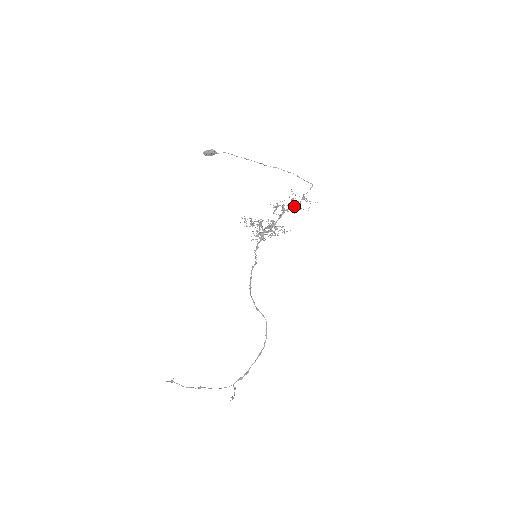
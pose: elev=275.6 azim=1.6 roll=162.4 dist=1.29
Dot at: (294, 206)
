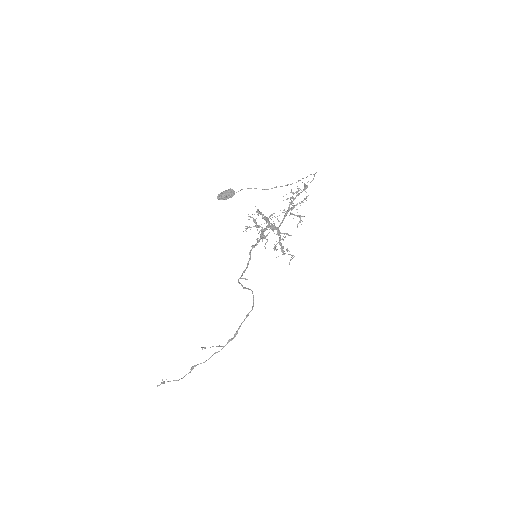
Dot at: (295, 198)
